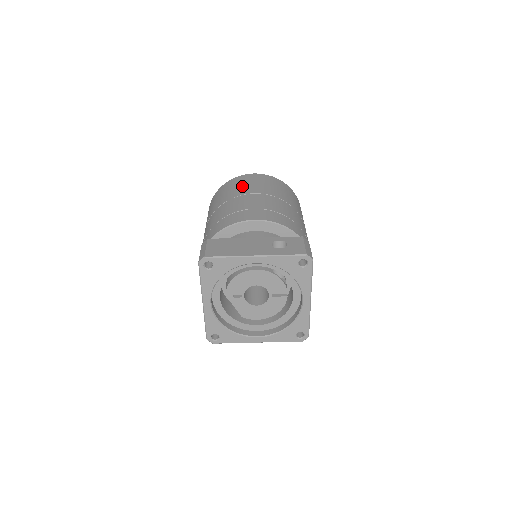
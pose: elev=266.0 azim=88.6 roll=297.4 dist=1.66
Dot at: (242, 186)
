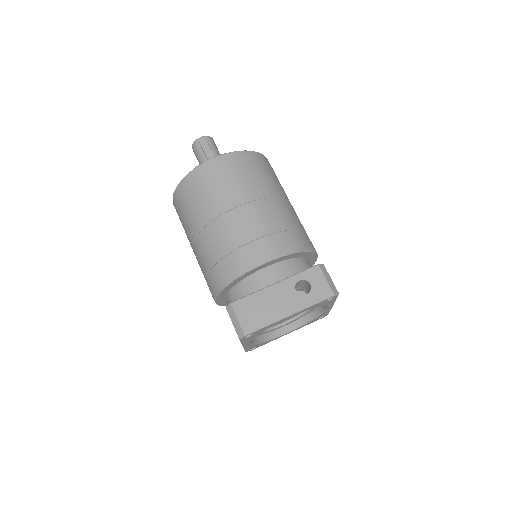
Dot at: (216, 191)
